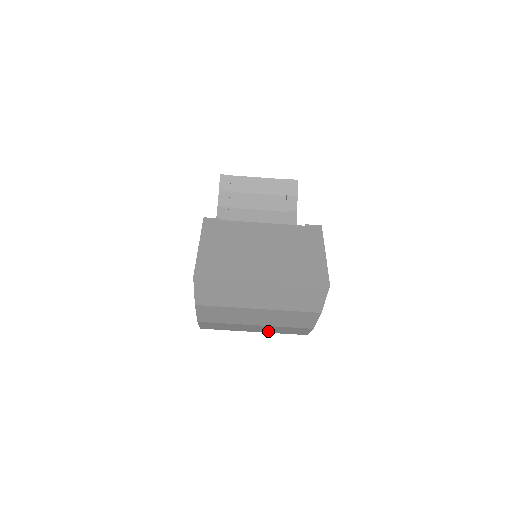
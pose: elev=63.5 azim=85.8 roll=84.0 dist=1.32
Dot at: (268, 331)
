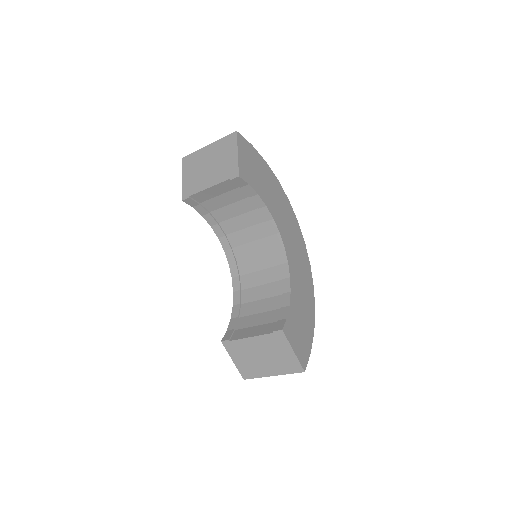
Dot at: occluded
